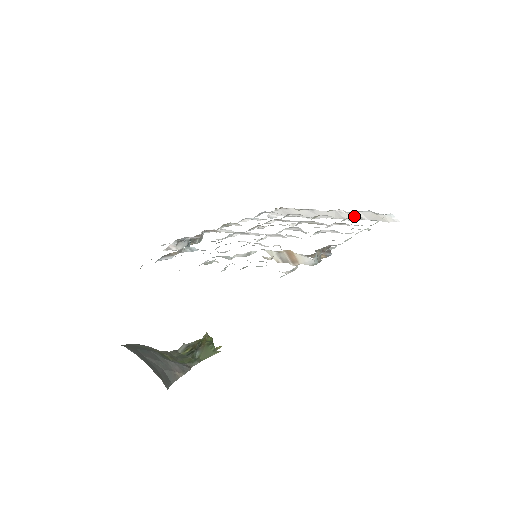
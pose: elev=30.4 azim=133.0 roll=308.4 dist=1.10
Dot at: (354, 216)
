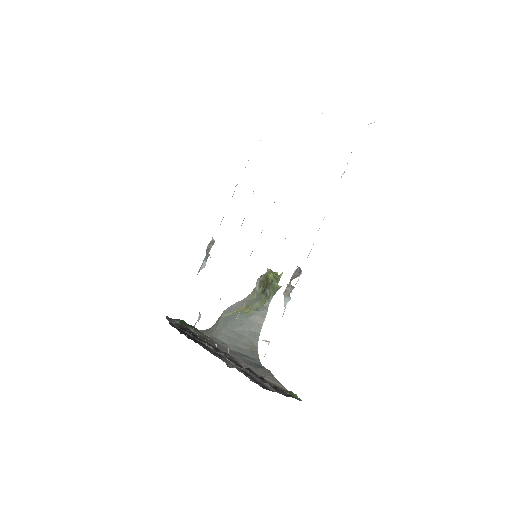
Dot at: occluded
